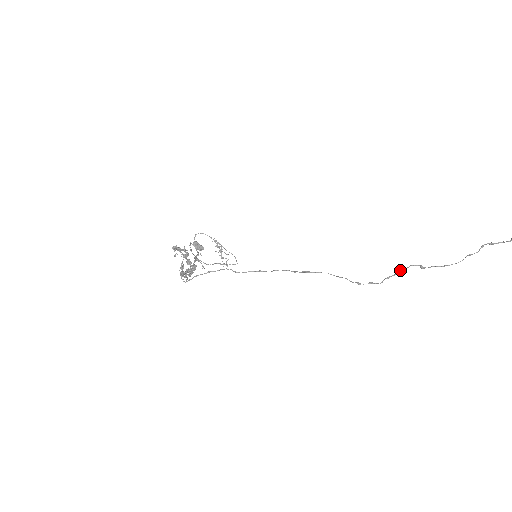
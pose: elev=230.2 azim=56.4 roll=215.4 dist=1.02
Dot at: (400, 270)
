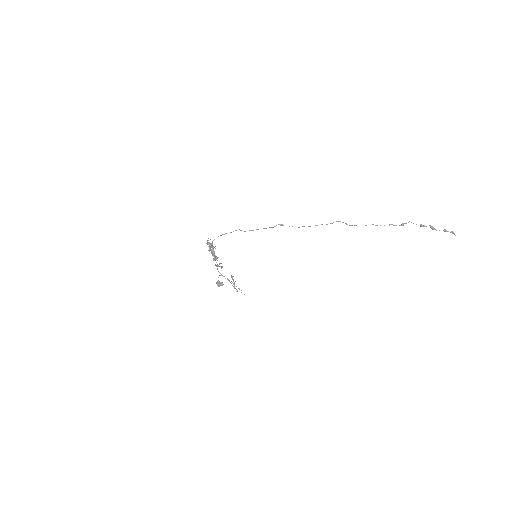
Dot at: (333, 222)
